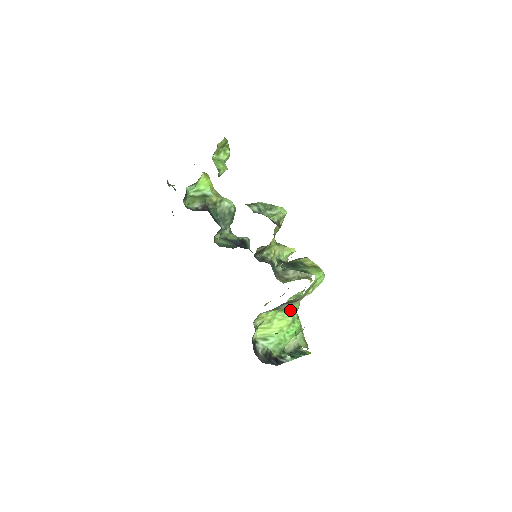
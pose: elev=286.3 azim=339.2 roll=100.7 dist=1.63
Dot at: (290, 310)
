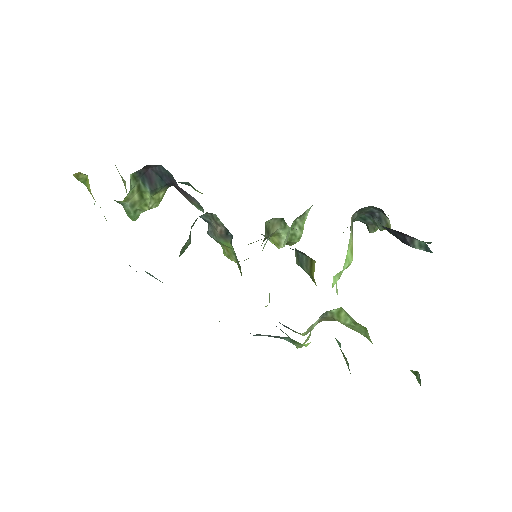
Dot at: occluded
